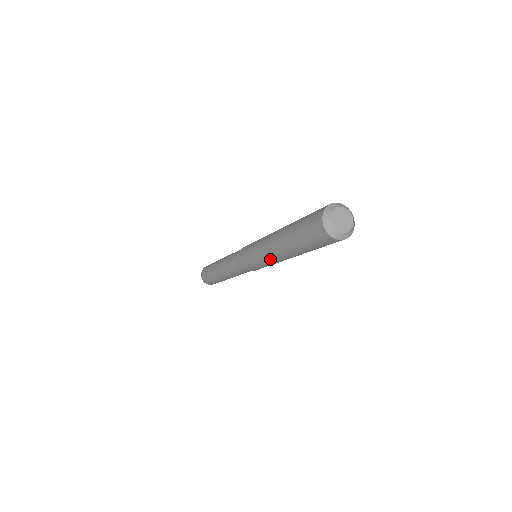
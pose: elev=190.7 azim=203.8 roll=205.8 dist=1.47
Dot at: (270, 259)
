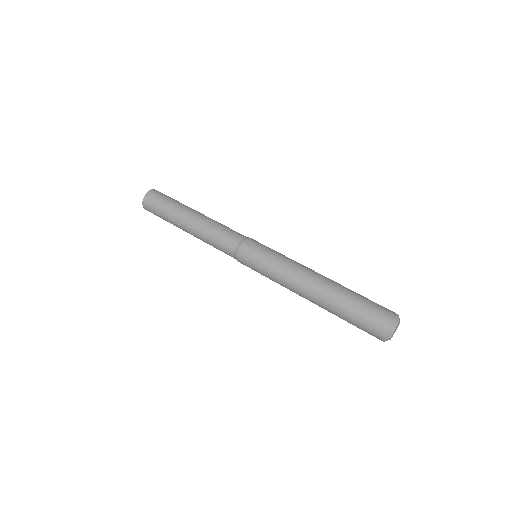
Dot at: (289, 289)
